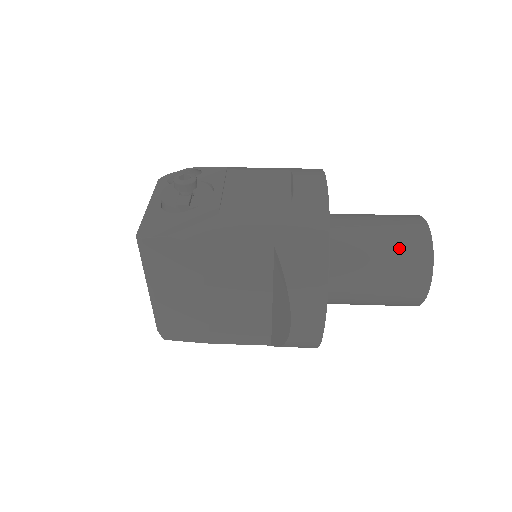
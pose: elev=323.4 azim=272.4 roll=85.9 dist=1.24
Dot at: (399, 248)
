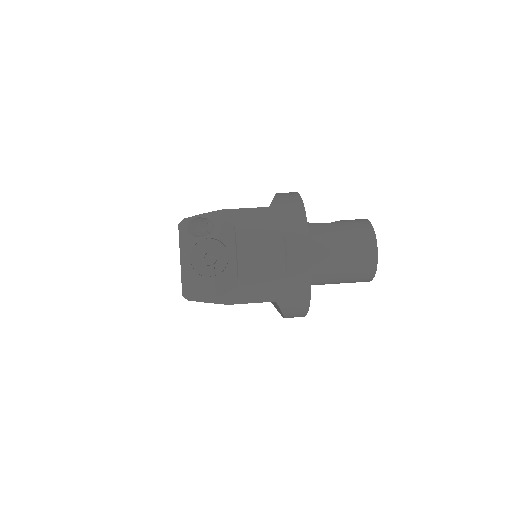
Dot at: (355, 269)
